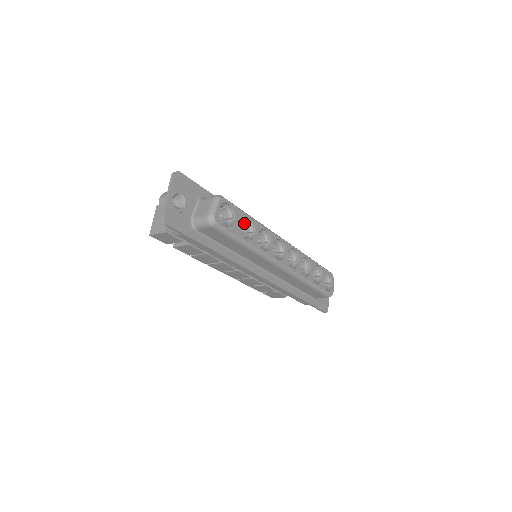
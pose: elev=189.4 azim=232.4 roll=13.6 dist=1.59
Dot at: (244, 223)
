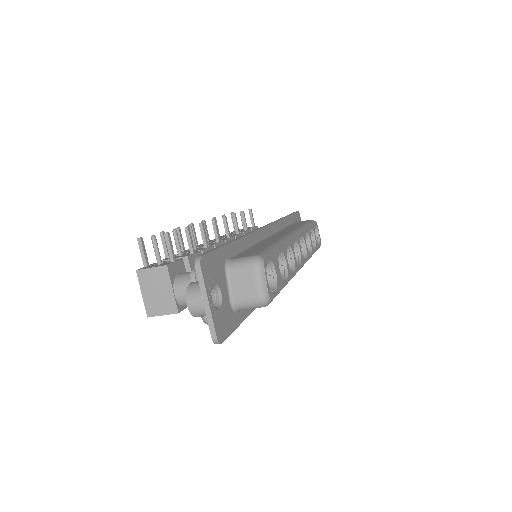
Dot at: occluded
